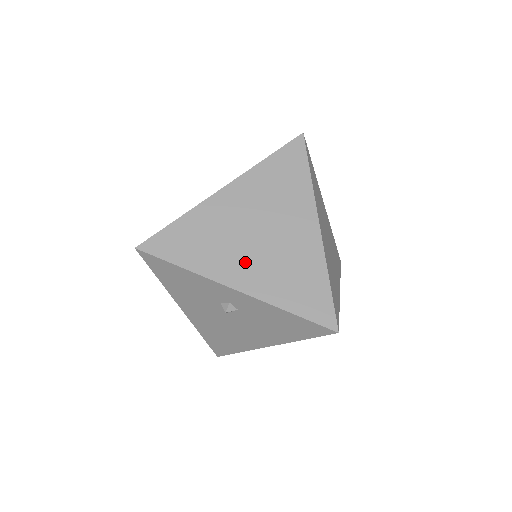
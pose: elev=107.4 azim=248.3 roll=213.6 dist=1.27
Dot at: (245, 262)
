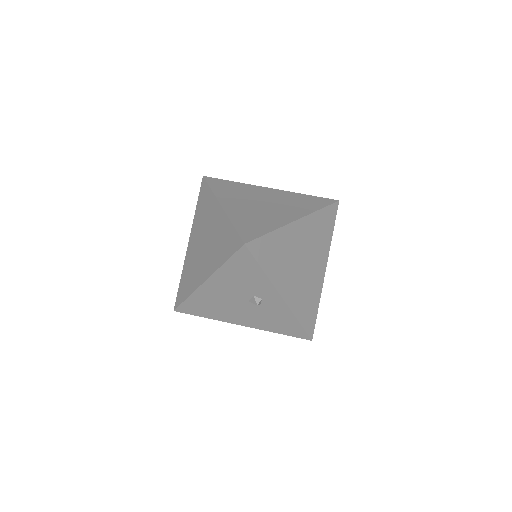
Dot at: (292, 280)
